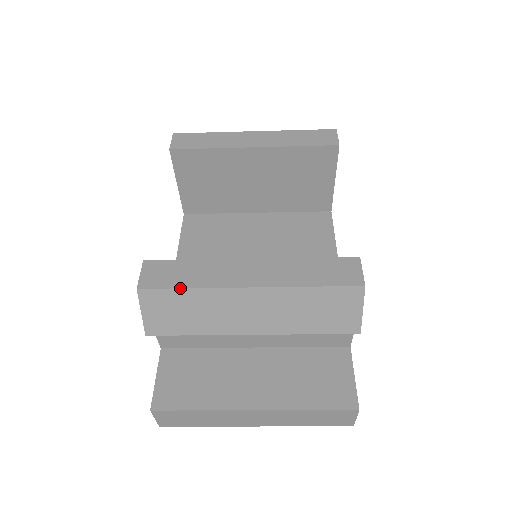
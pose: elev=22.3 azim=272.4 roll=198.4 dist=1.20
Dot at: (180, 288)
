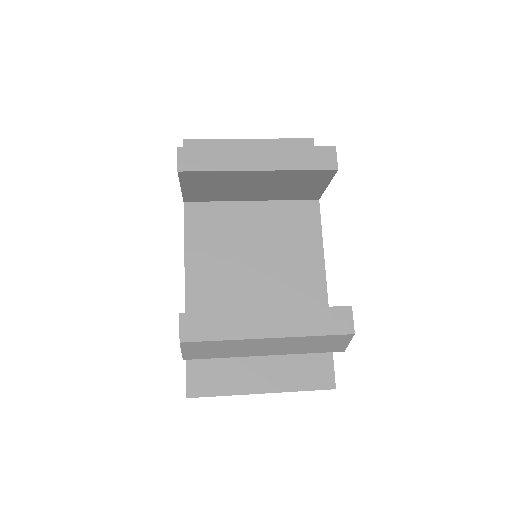
Dot at: (214, 341)
